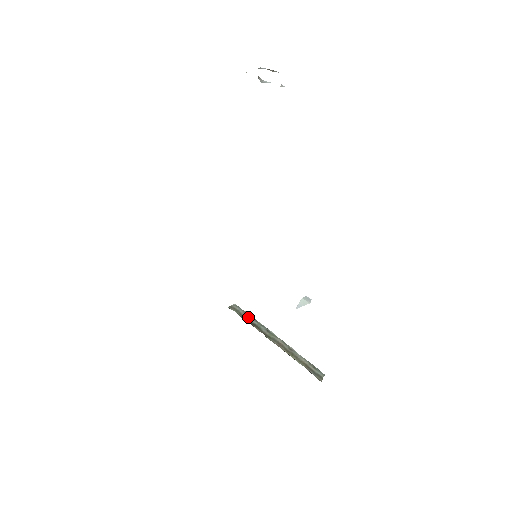
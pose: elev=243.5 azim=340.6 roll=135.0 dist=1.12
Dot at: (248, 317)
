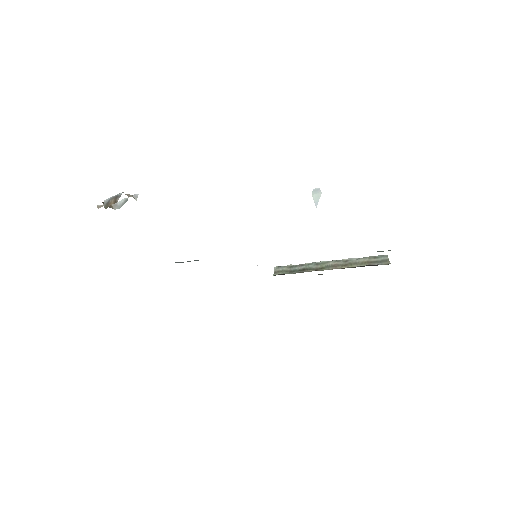
Dot at: (294, 268)
